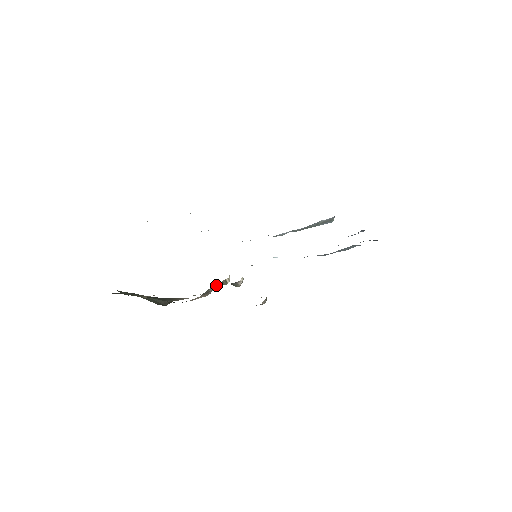
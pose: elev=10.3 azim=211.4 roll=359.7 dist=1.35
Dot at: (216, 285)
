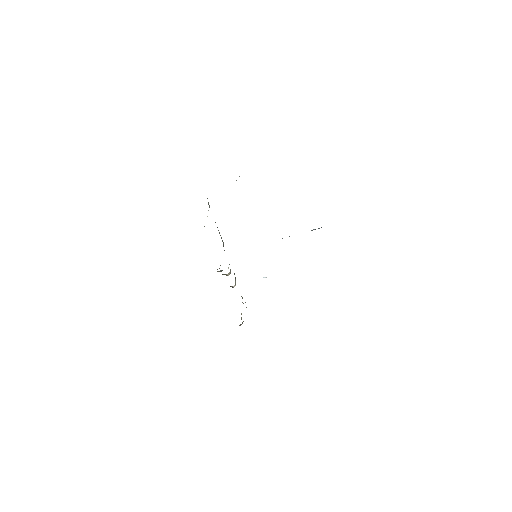
Dot at: (221, 270)
